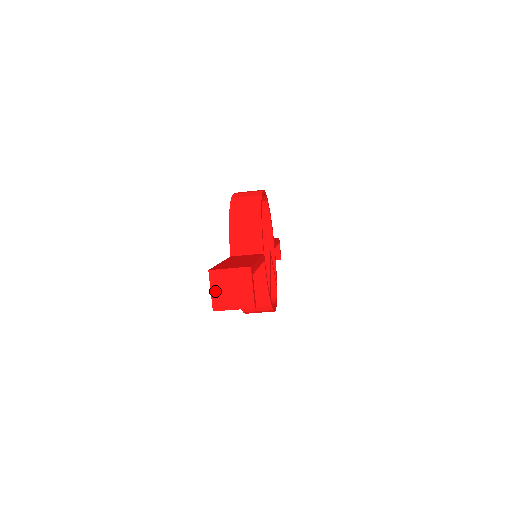
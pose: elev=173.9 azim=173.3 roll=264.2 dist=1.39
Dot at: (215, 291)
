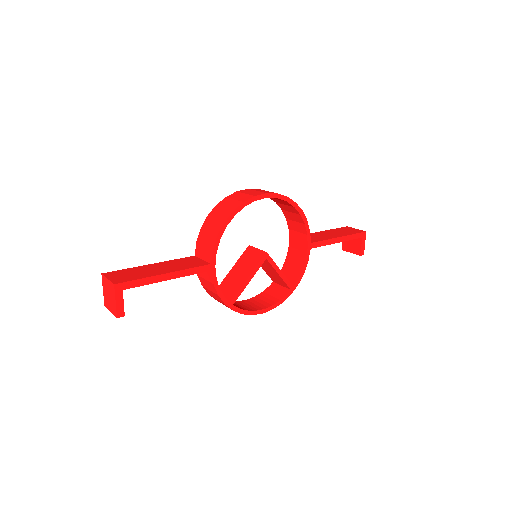
Dot at: (104, 291)
